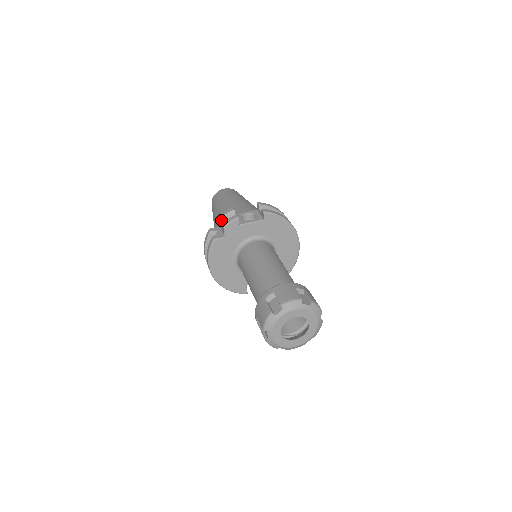
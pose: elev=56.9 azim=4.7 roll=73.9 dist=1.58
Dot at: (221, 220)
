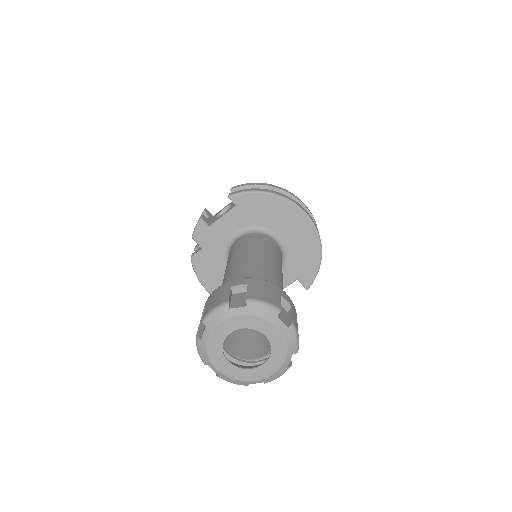
Dot at: occluded
